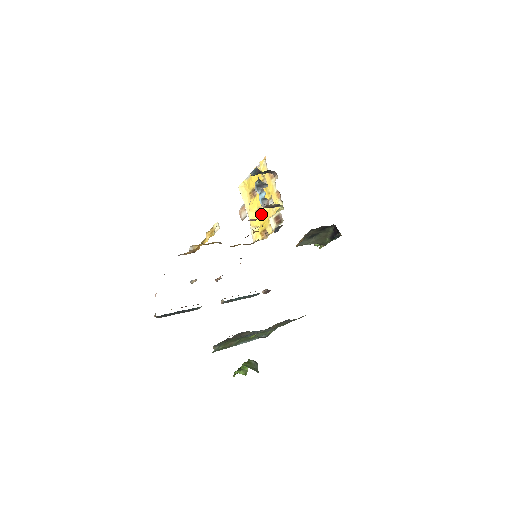
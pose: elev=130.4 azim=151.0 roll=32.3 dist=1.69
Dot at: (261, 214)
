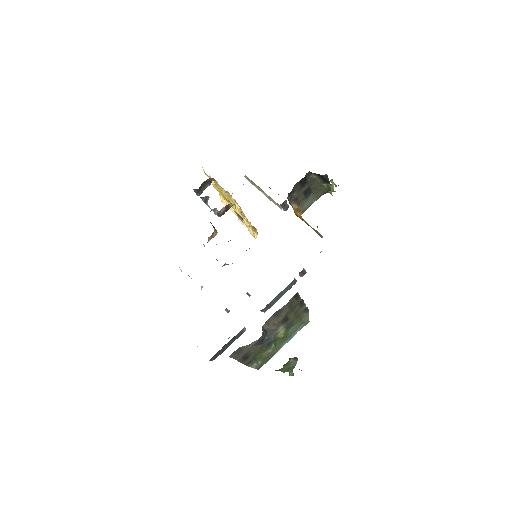
Dot at: (243, 214)
